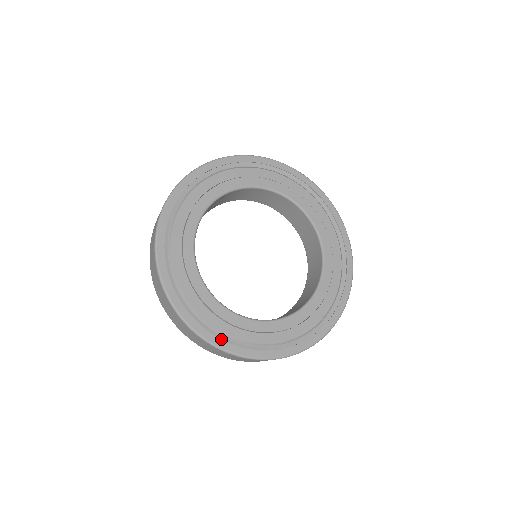
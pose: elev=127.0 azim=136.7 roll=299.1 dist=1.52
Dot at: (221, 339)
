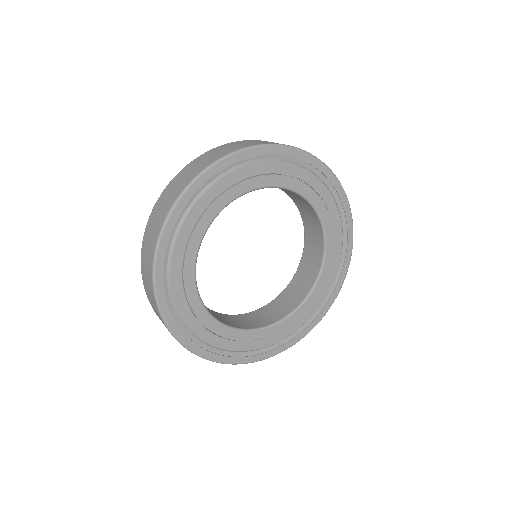
Dot at: (193, 341)
